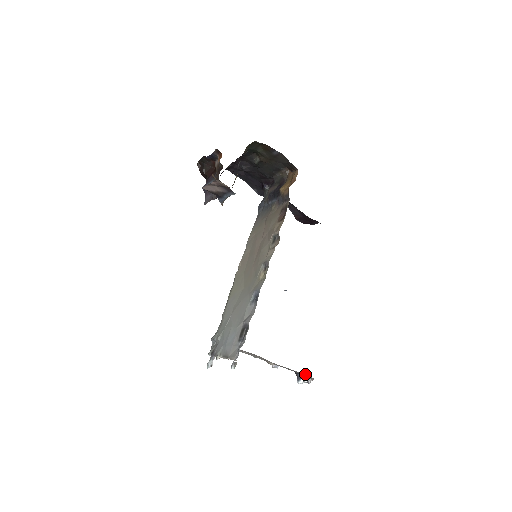
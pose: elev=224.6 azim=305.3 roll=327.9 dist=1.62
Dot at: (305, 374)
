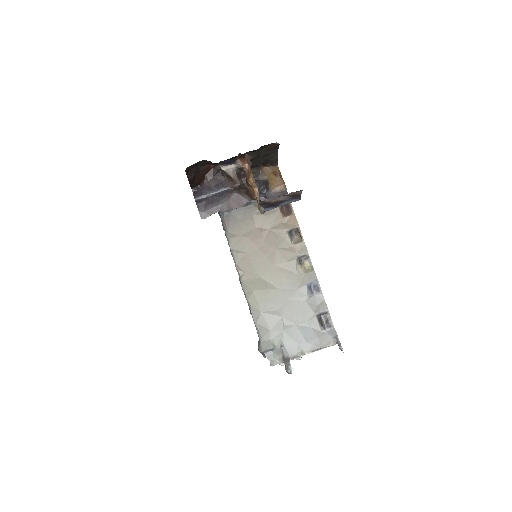
Dot at: occluded
